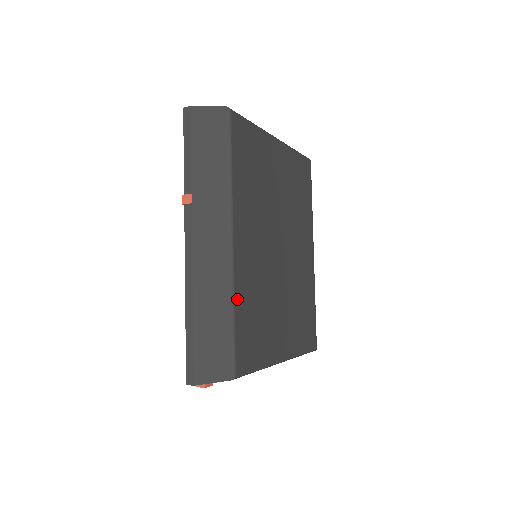
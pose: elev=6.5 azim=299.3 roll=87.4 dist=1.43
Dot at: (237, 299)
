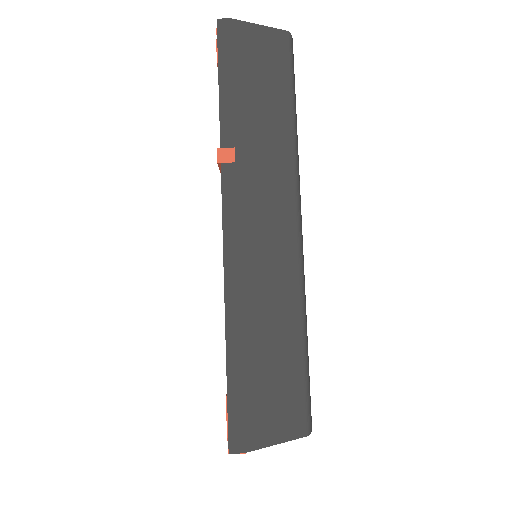
Dot at: (305, 310)
